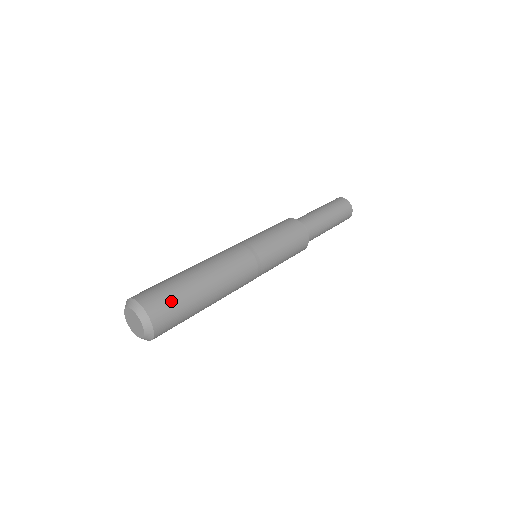
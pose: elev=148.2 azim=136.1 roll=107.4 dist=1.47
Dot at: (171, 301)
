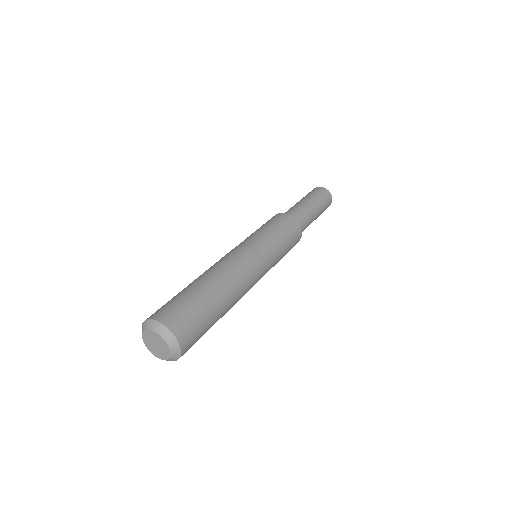
Dot at: (187, 310)
